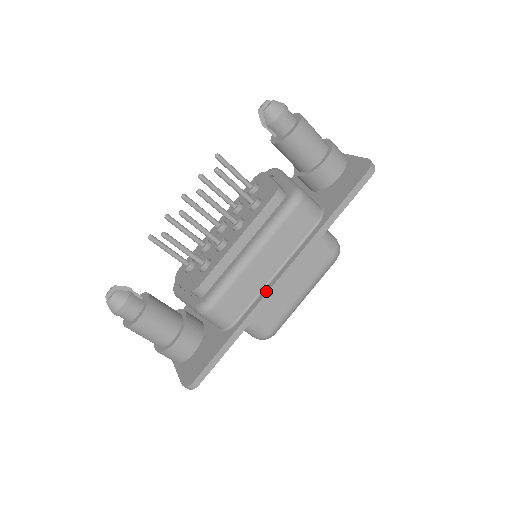
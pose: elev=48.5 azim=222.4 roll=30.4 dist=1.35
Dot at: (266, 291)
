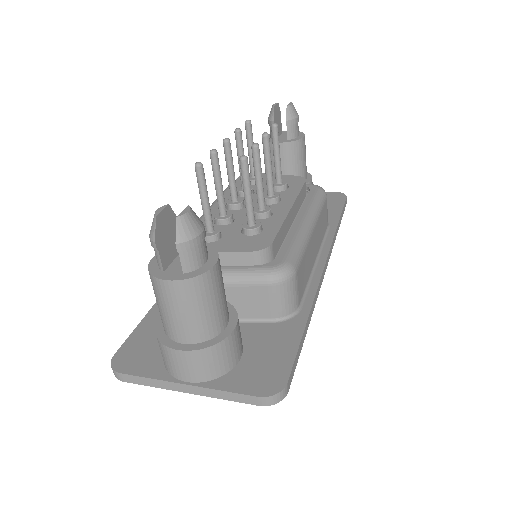
Dot at: (318, 275)
